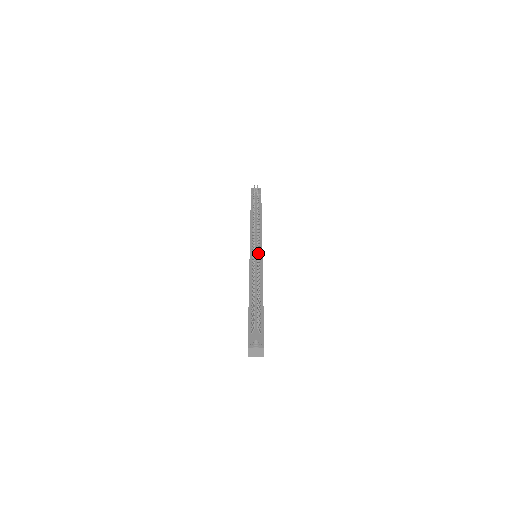
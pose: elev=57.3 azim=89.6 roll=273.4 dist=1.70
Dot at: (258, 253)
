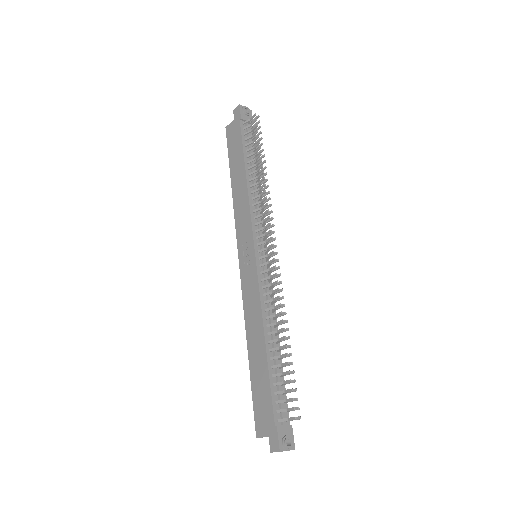
Dot at: (270, 265)
